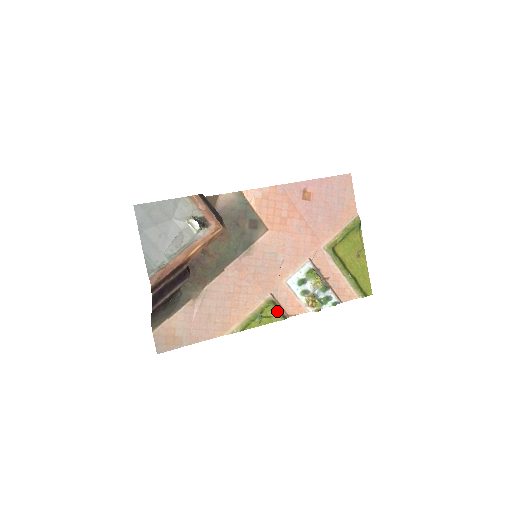
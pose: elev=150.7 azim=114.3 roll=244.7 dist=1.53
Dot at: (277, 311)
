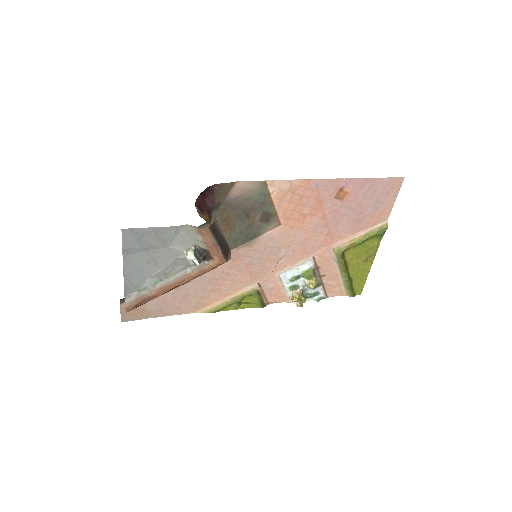
Dot at: (258, 300)
